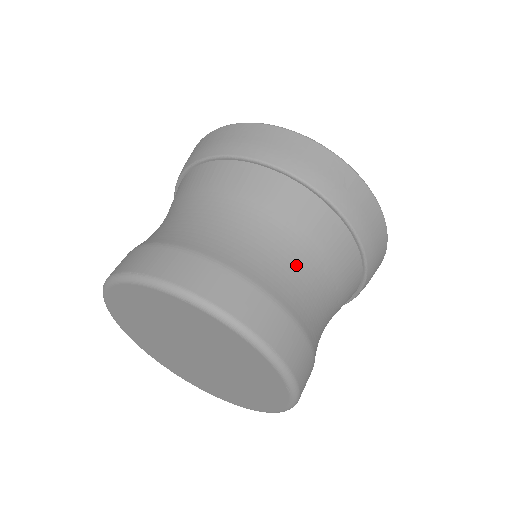
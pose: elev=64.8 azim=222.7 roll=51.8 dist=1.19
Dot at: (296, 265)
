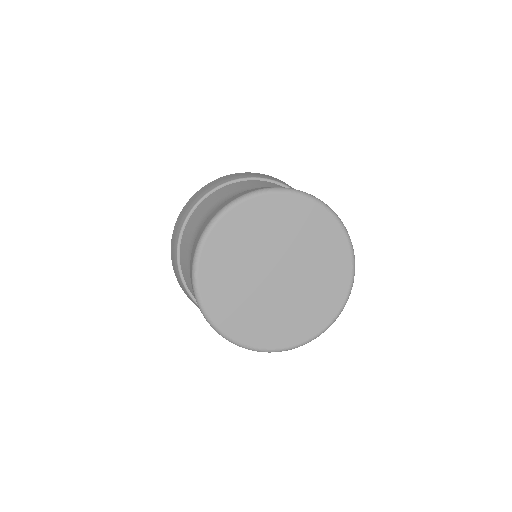
Dot at: occluded
